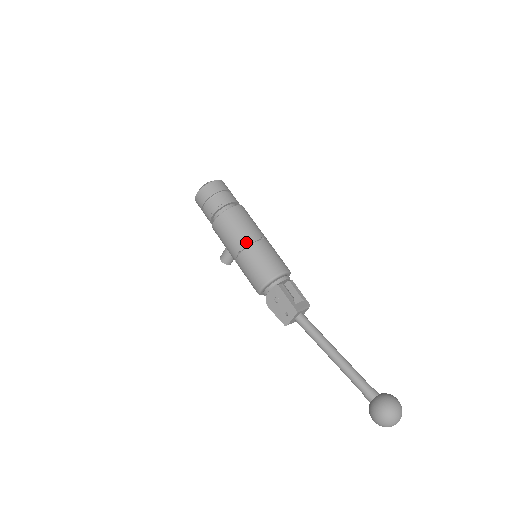
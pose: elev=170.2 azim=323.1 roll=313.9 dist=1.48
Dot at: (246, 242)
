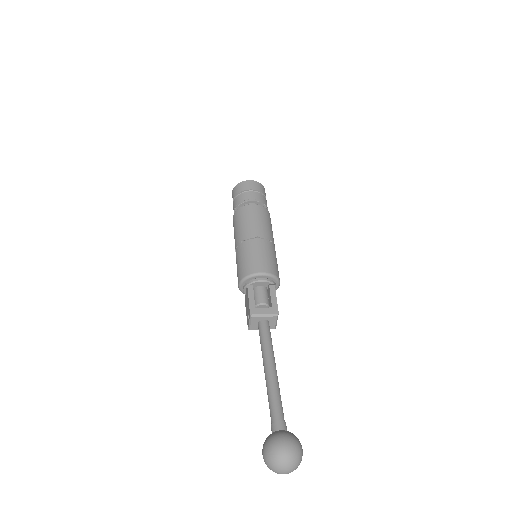
Dot at: (240, 240)
